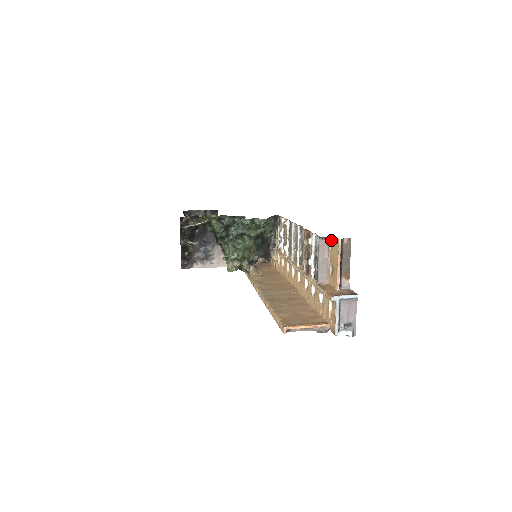
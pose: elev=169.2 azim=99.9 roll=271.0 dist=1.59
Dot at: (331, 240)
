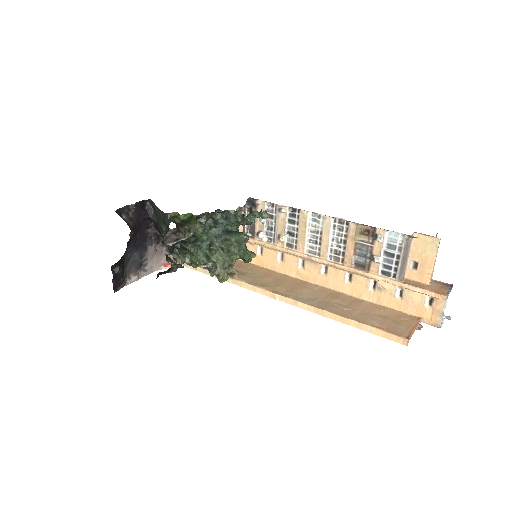
Dot at: (415, 236)
